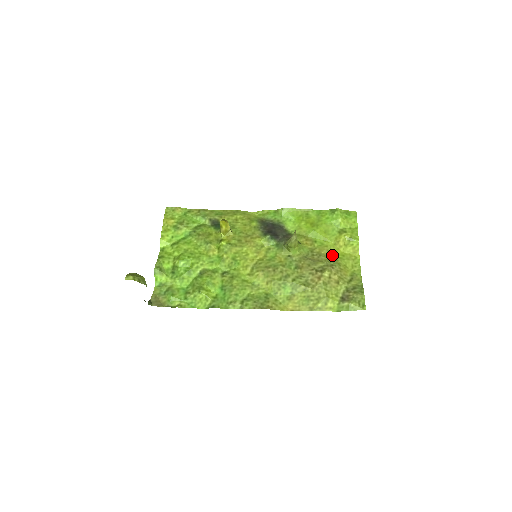
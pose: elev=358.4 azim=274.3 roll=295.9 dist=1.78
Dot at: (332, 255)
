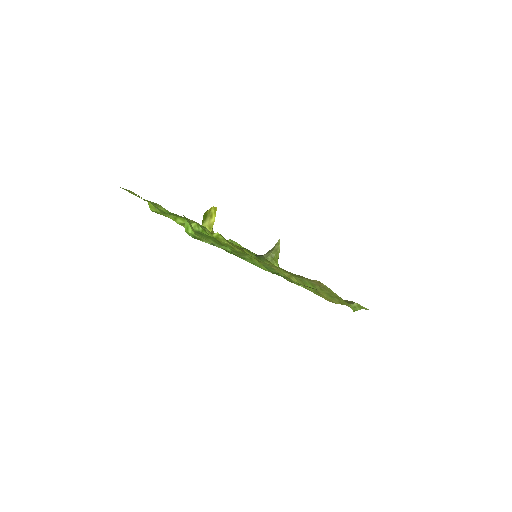
Dot at: occluded
